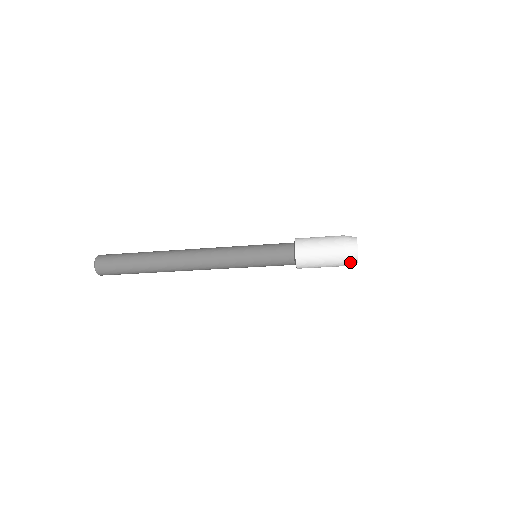
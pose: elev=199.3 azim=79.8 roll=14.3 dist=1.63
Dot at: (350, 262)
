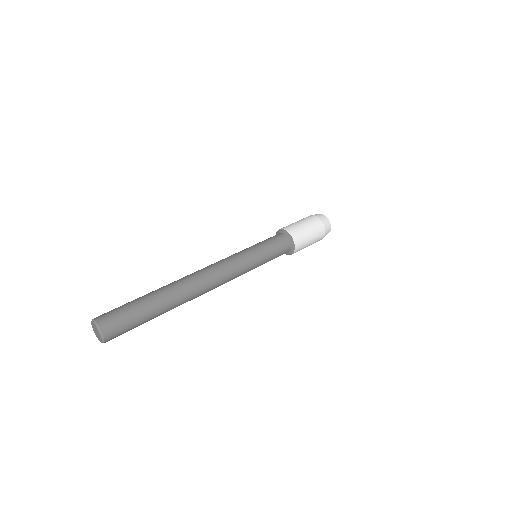
Dot at: occluded
